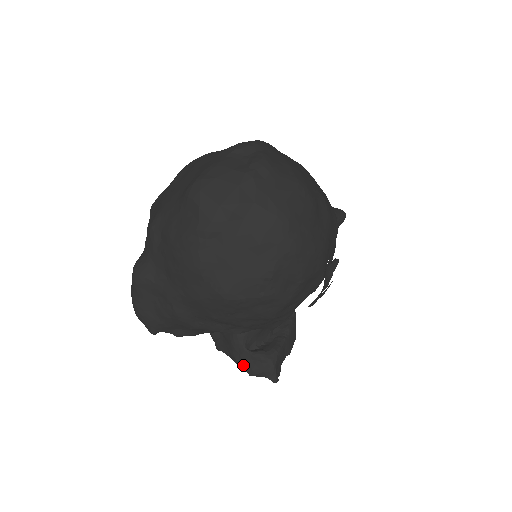
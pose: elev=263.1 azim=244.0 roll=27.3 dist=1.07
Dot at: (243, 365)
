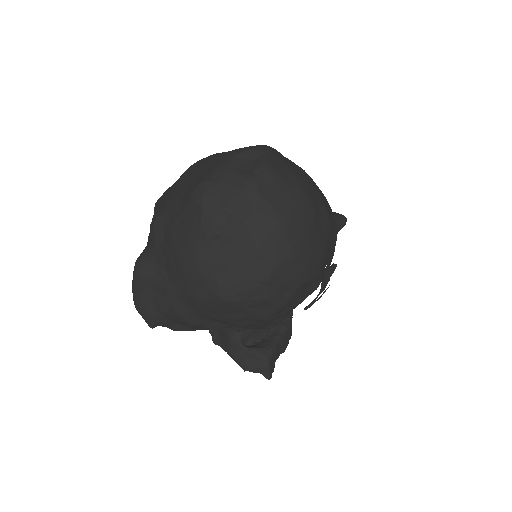
Dot at: (238, 360)
